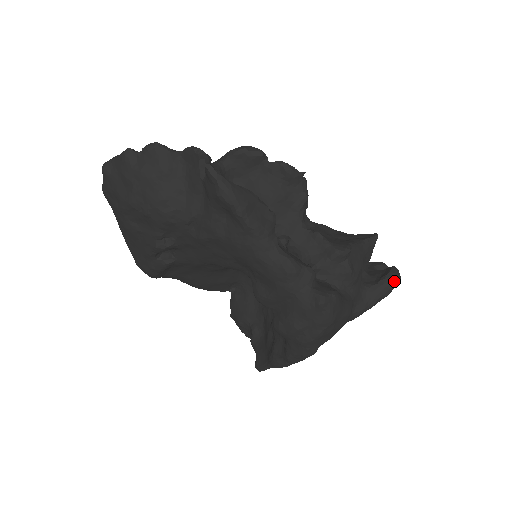
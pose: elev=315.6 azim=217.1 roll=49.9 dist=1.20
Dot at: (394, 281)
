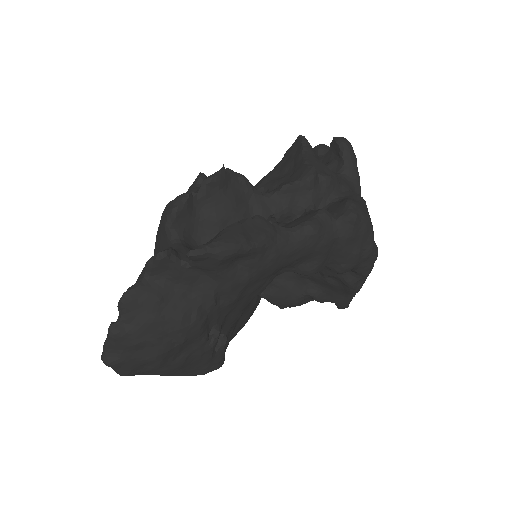
Dot at: (349, 146)
